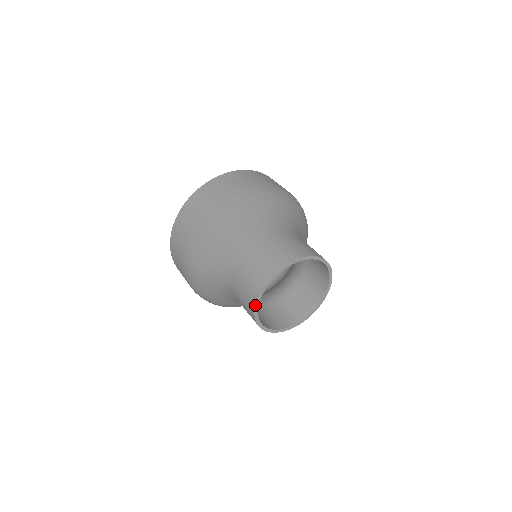
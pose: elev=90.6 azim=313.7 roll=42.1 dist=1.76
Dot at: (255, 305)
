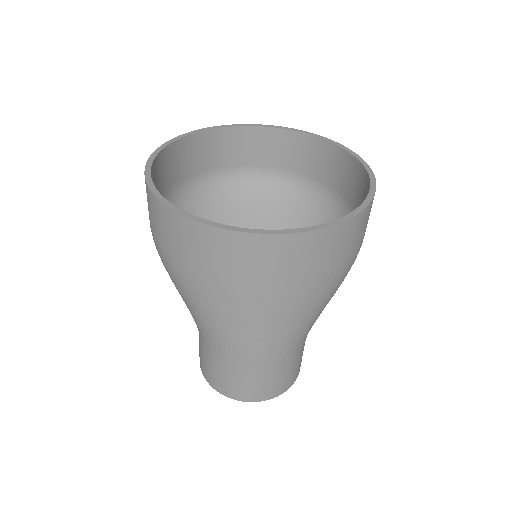
Dot at: (212, 387)
